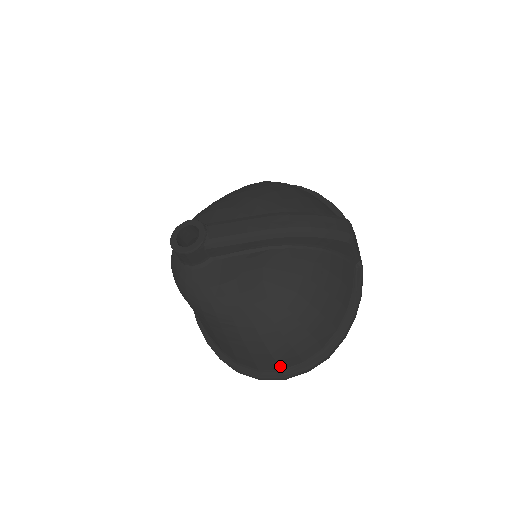
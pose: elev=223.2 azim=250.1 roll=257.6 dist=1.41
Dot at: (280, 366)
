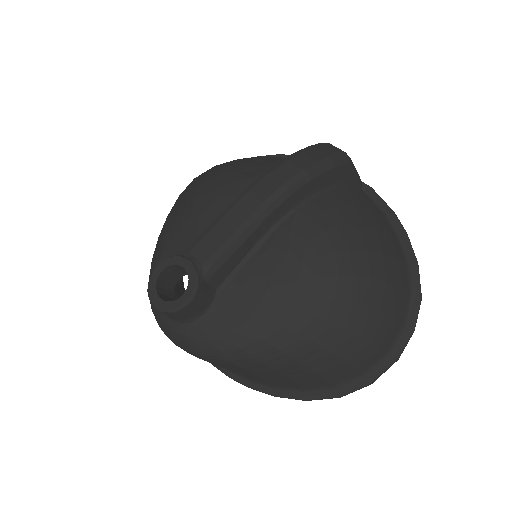
Dot at: (385, 348)
